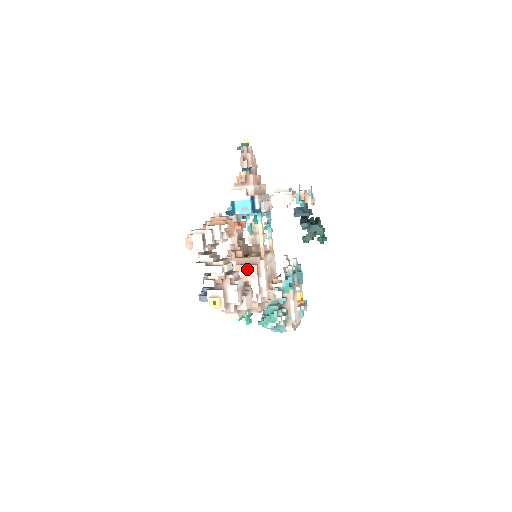
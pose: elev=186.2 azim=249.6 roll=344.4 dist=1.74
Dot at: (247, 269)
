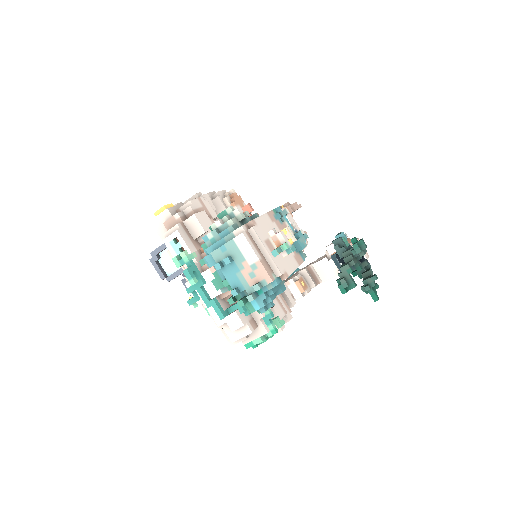
Dot at: occluded
